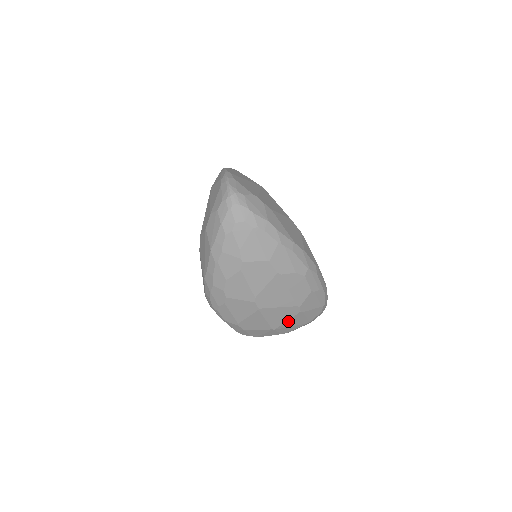
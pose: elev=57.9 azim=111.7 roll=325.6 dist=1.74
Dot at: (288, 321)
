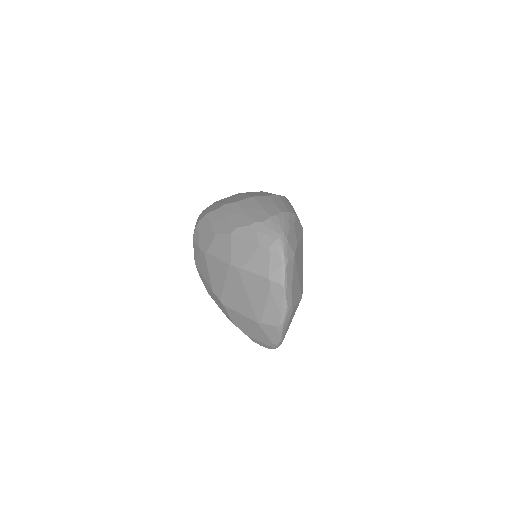
Dot at: occluded
